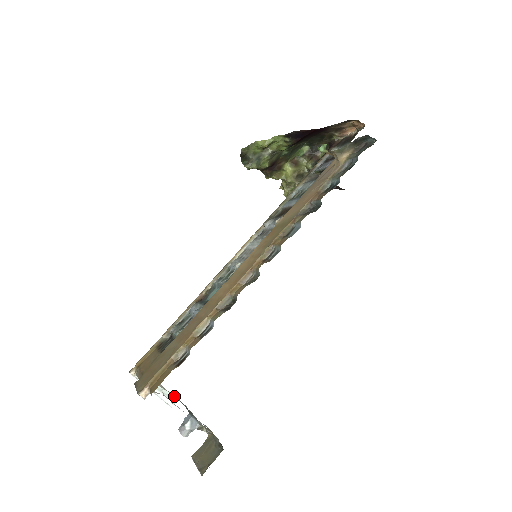
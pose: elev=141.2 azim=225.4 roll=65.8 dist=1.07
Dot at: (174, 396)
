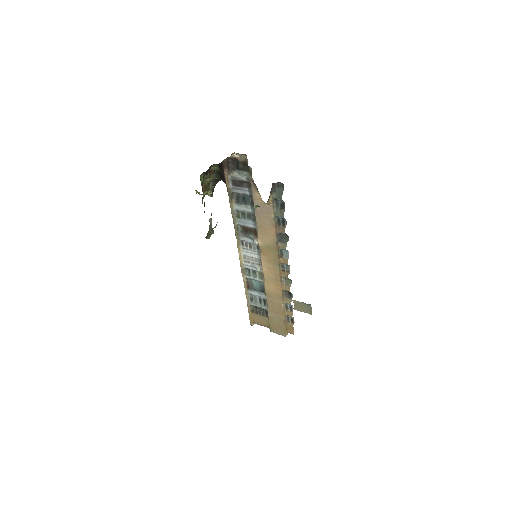
Dot at: occluded
